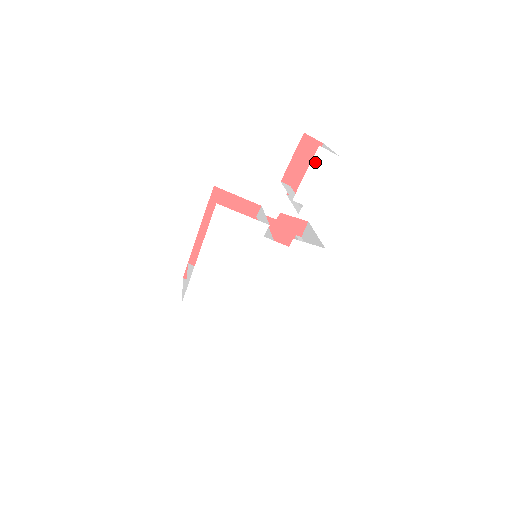
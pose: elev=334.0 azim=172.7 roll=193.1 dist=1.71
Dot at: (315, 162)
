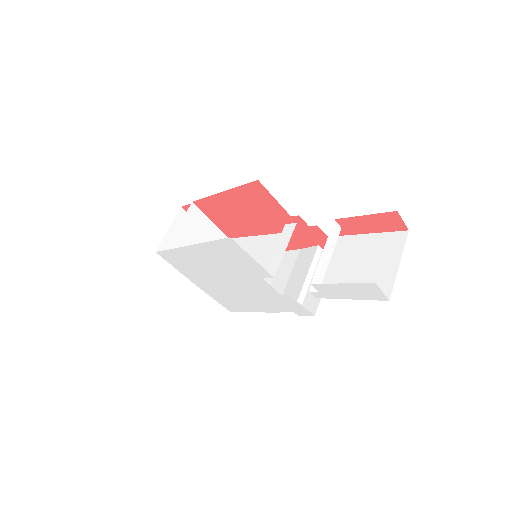
Dot at: (359, 286)
